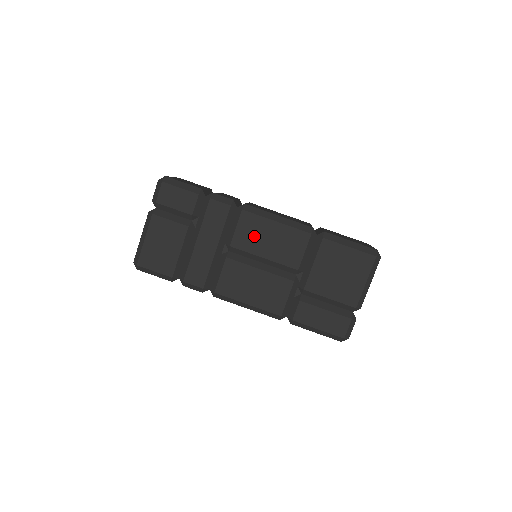
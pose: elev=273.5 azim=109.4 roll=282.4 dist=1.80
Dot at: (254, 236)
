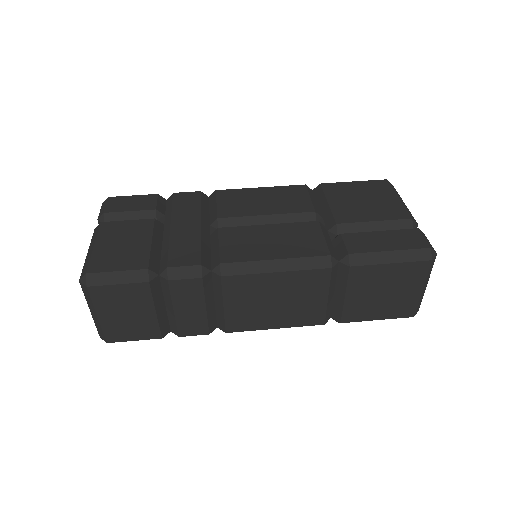
Dot at: (242, 203)
